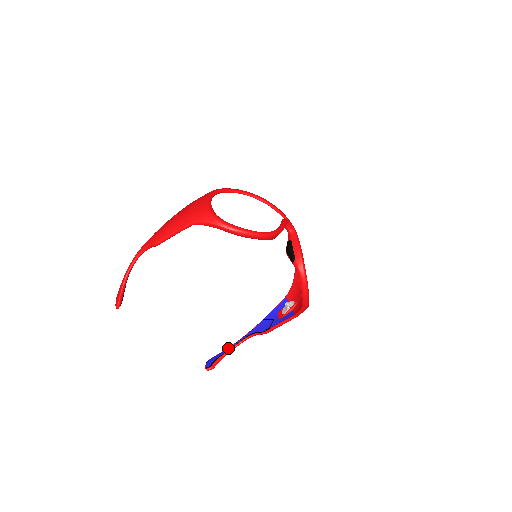
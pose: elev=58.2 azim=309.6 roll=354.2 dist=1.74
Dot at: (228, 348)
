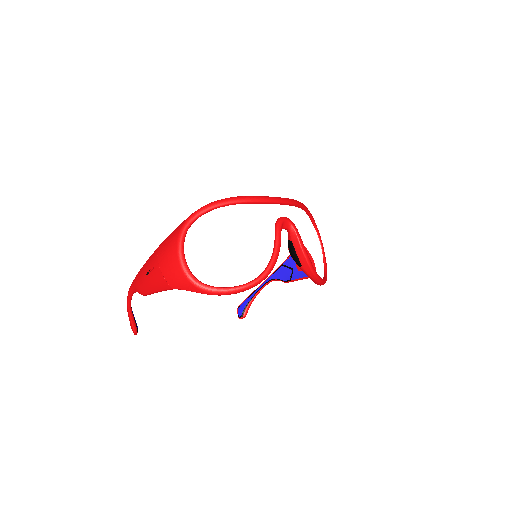
Dot at: (254, 292)
